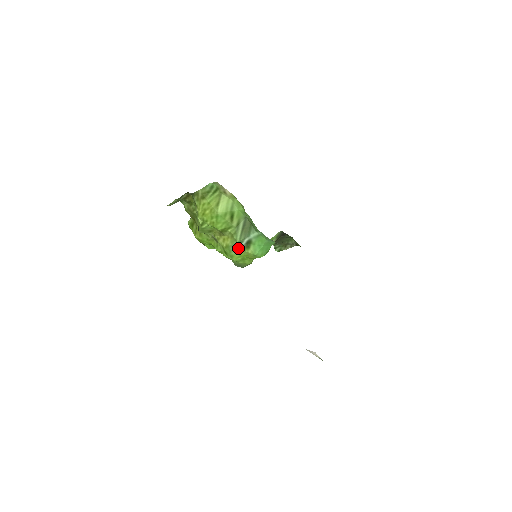
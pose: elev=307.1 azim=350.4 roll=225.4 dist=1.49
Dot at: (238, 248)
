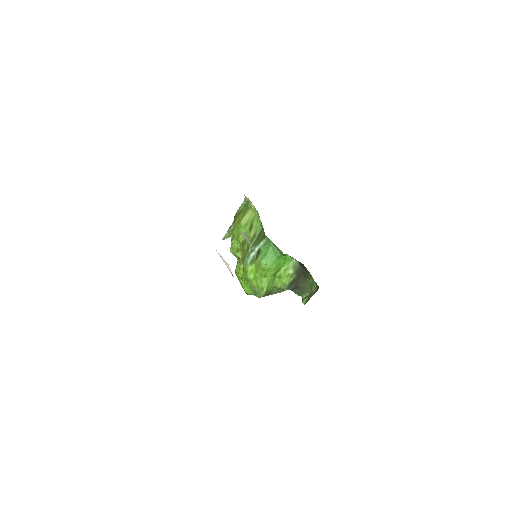
Dot at: (250, 259)
